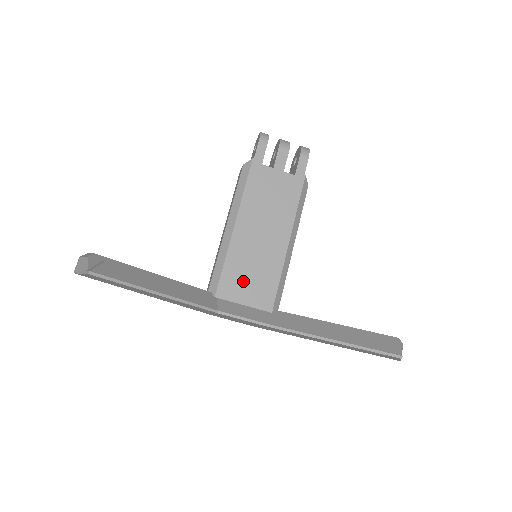
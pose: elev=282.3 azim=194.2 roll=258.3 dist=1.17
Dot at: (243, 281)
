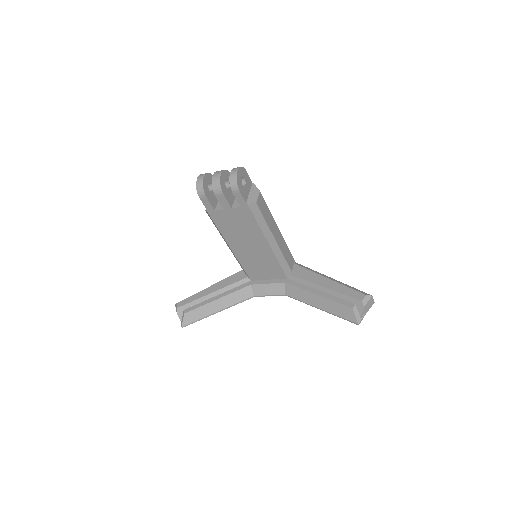
Dot at: (259, 270)
